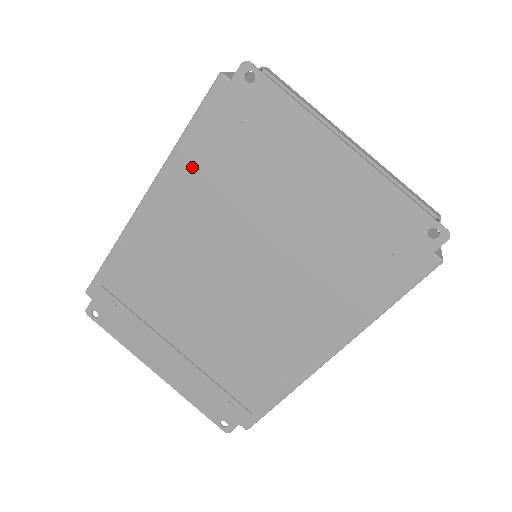
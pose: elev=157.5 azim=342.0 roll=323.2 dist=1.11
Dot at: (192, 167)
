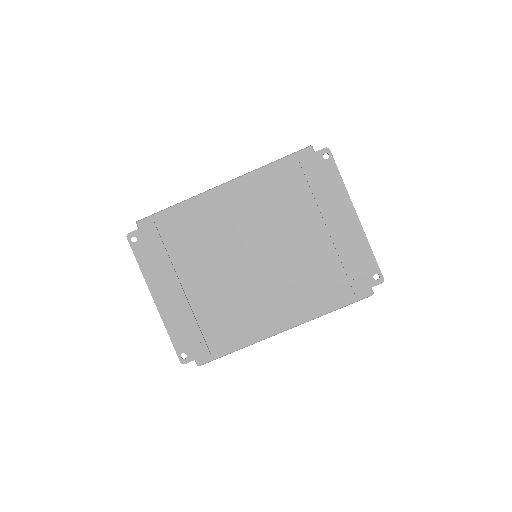
Dot at: (267, 182)
